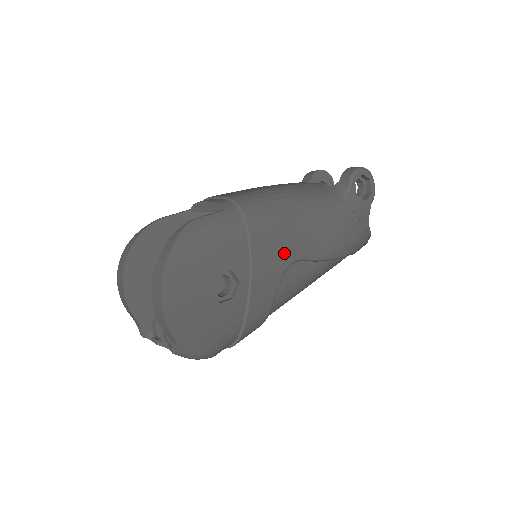
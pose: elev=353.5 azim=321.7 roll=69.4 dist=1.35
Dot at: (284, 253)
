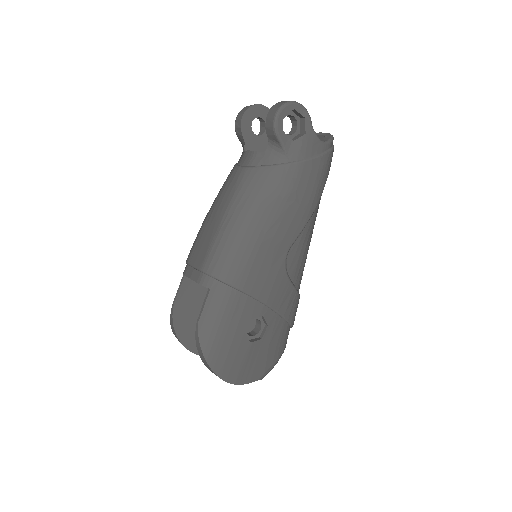
Dot at: (275, 264)
